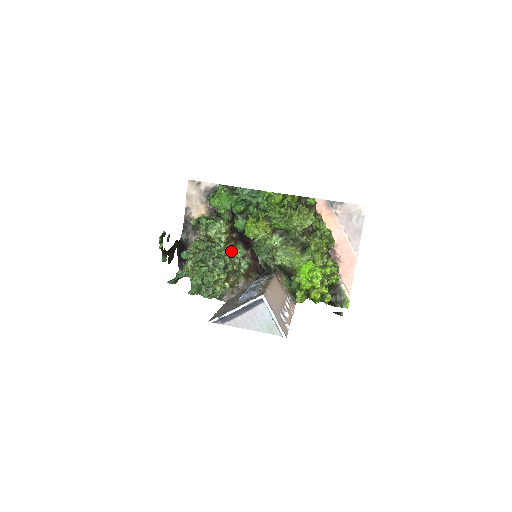
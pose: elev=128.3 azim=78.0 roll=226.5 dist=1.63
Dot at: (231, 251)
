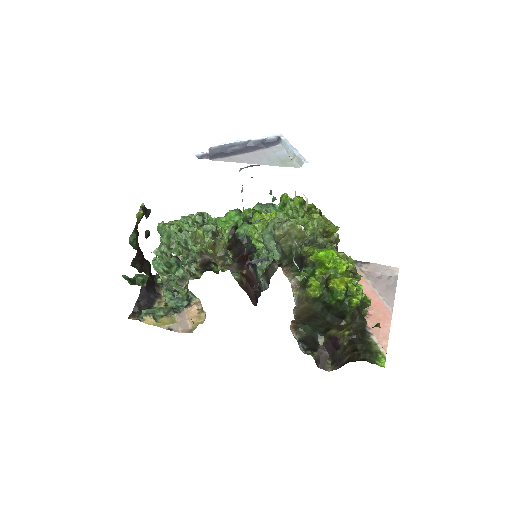
Dot at: occluded
